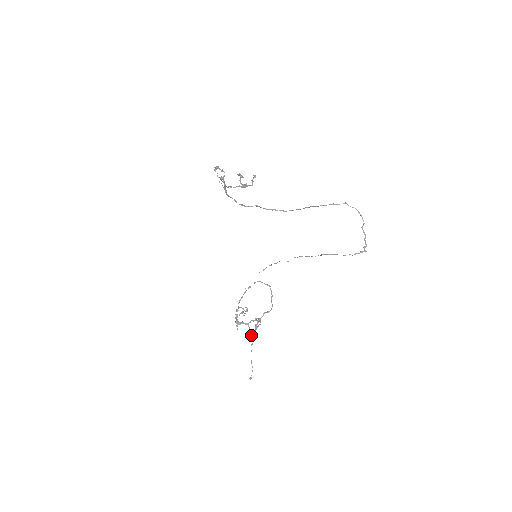
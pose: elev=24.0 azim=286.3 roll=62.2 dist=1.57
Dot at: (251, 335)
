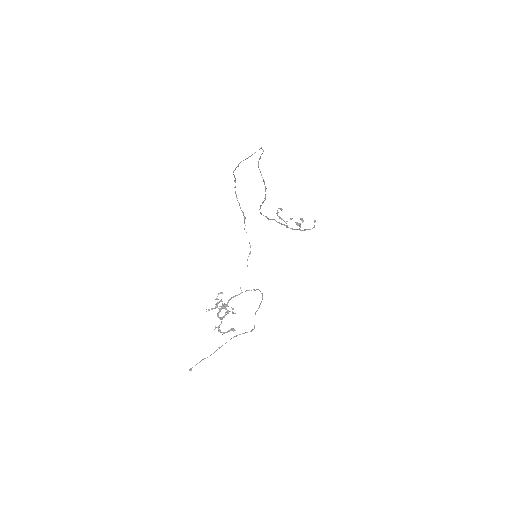
Dot at: (218, 329)
